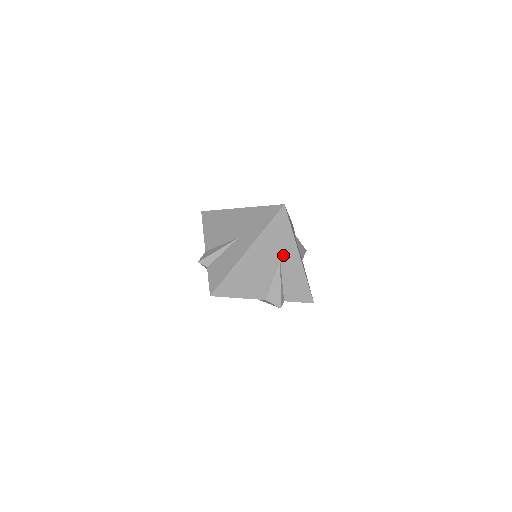
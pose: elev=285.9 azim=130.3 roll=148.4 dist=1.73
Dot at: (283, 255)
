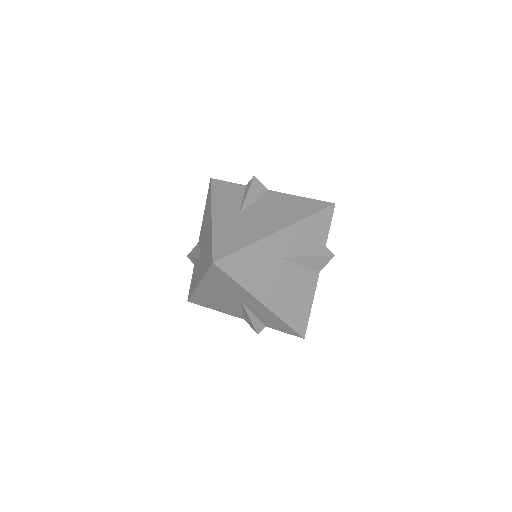
Dot at: (241, 298)
